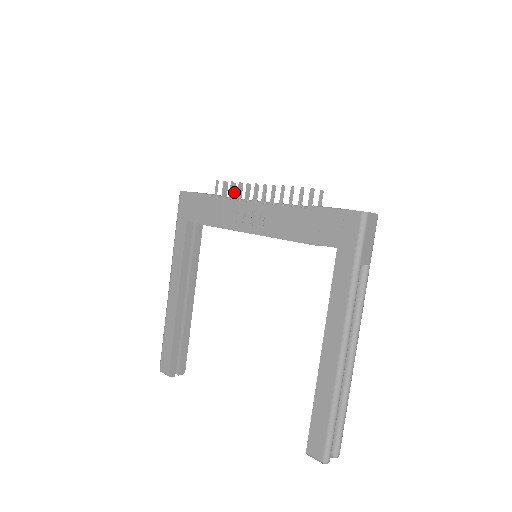
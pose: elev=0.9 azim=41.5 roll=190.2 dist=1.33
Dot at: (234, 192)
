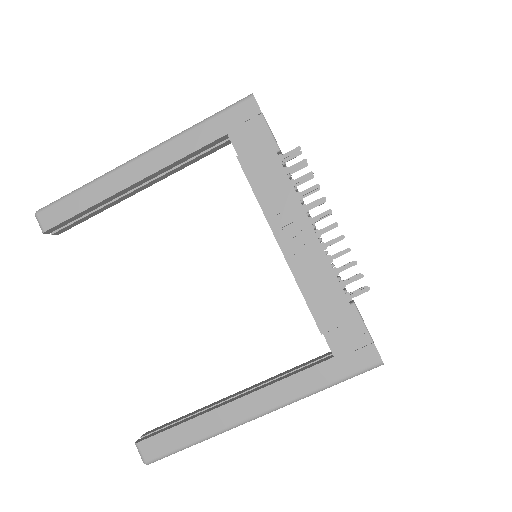
Dot at: occluded
